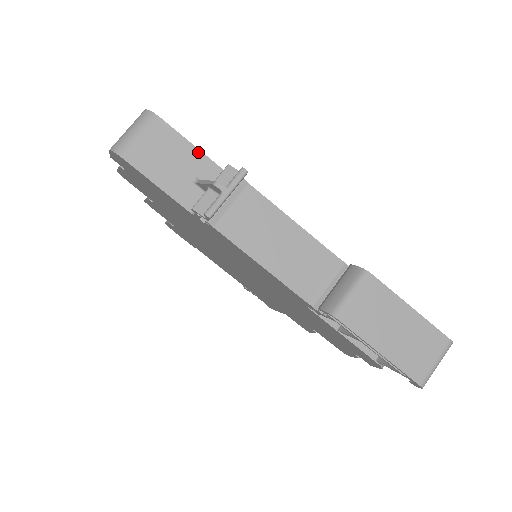
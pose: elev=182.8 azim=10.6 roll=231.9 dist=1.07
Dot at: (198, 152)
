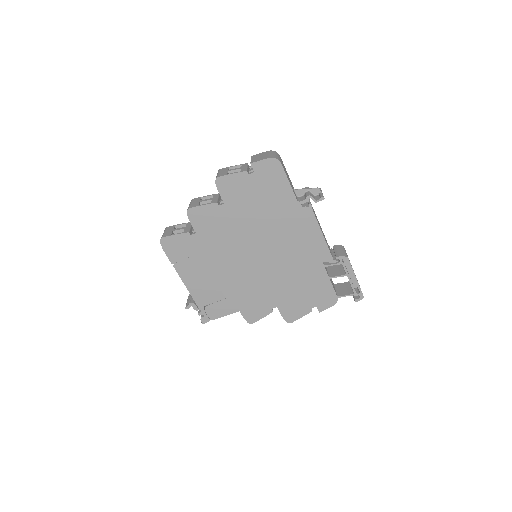
Dot at: occluded
